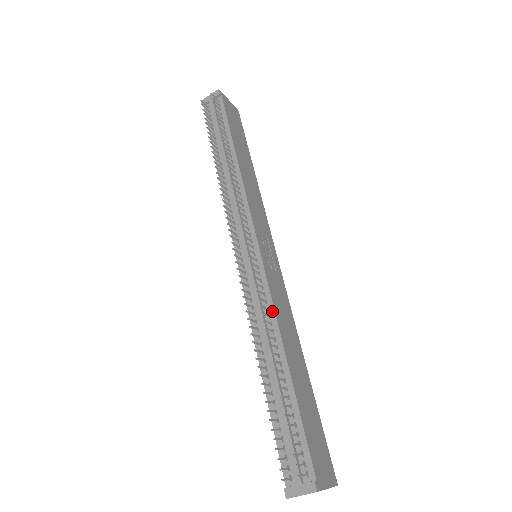
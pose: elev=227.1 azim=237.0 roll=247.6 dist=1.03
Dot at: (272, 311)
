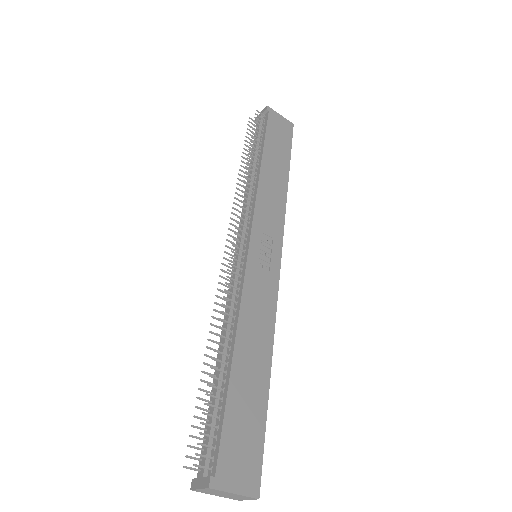
Dot at: (238, 305)
